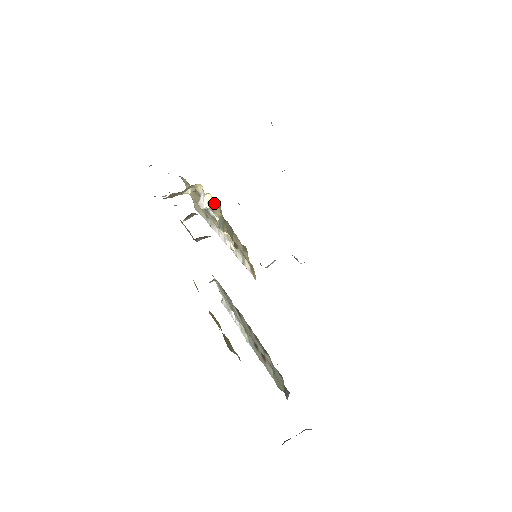
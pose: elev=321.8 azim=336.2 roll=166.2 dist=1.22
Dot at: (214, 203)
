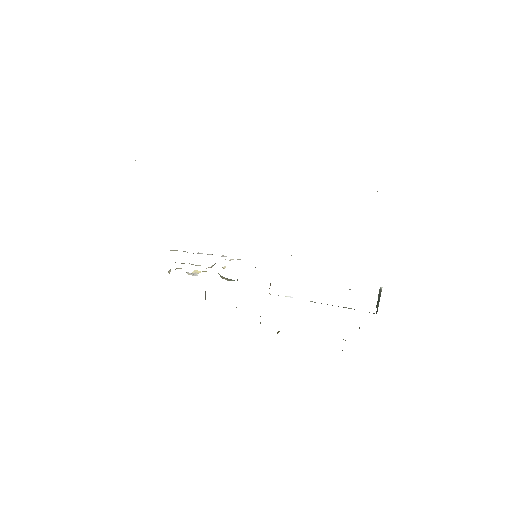
Dot at: occluded
